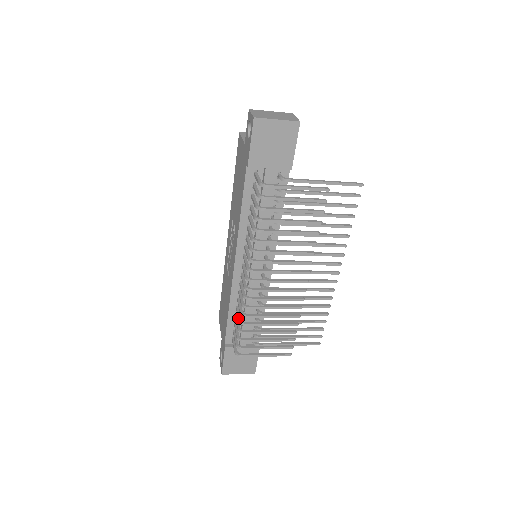
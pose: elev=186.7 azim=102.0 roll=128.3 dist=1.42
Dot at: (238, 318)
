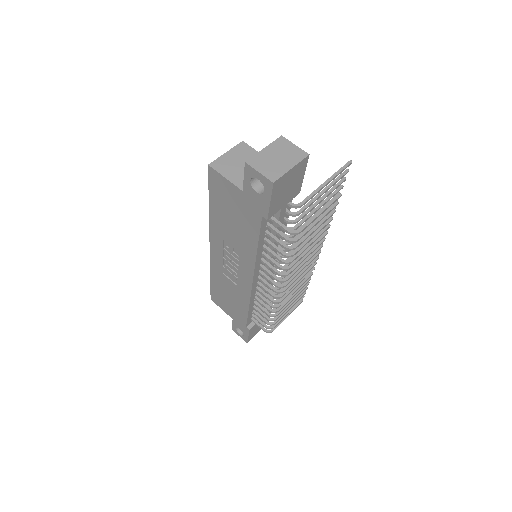
Dot at: (266, 313)
